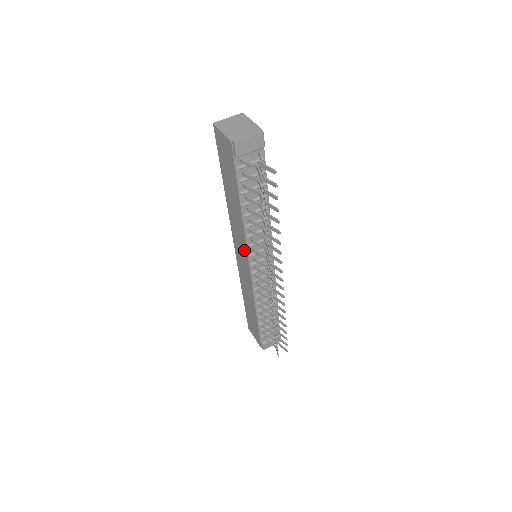
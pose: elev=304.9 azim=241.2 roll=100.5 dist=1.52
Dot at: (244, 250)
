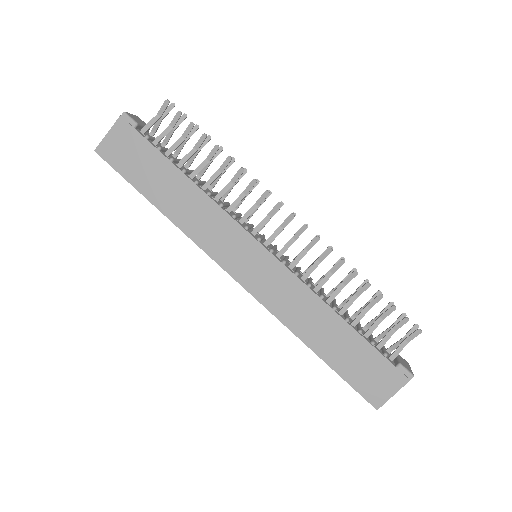
Dot at: (237, 234)
